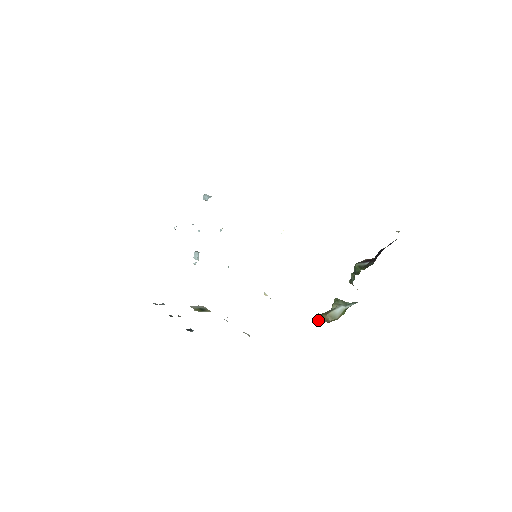
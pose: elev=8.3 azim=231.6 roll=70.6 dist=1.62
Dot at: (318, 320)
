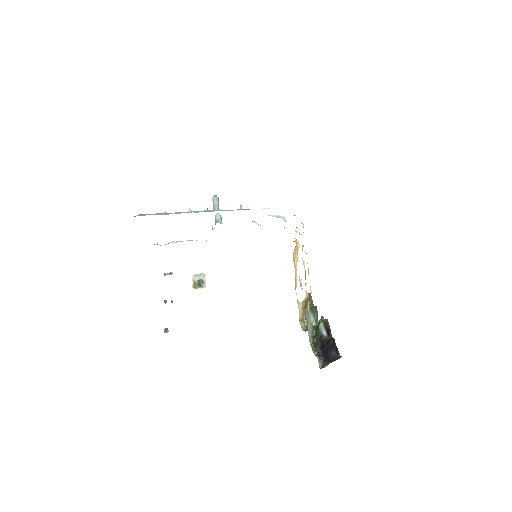
Dot at: (302, 304)
